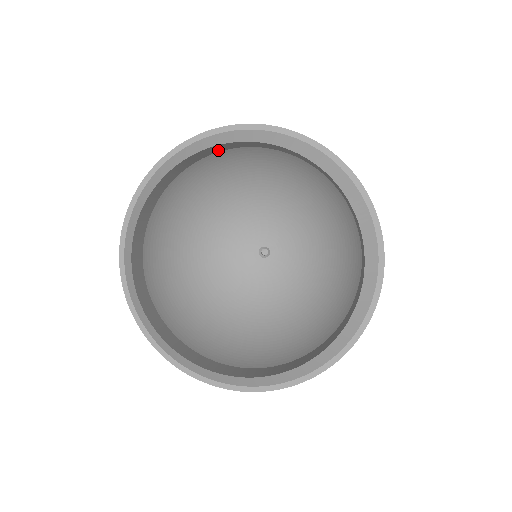
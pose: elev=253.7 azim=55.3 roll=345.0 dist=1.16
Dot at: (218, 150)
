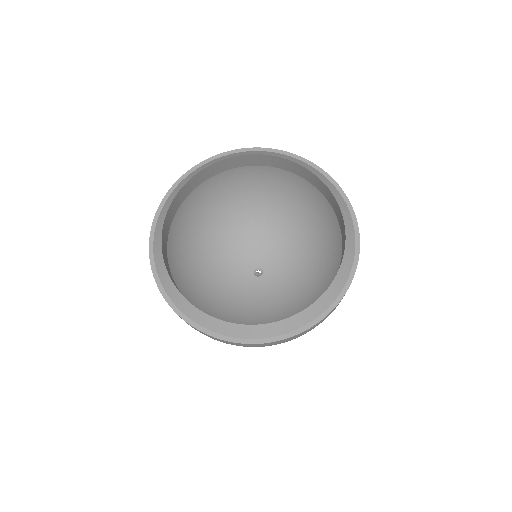
Dot at: (298, 172)
